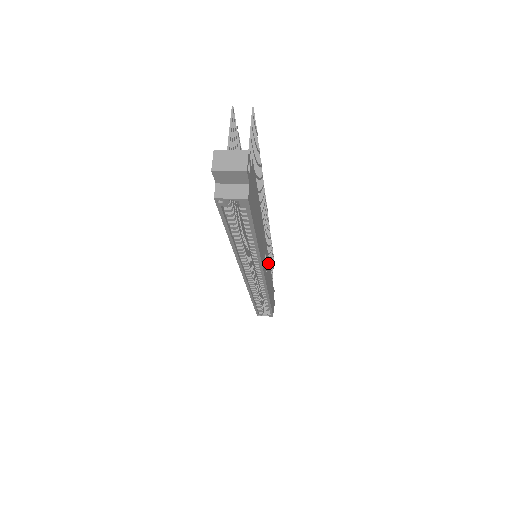
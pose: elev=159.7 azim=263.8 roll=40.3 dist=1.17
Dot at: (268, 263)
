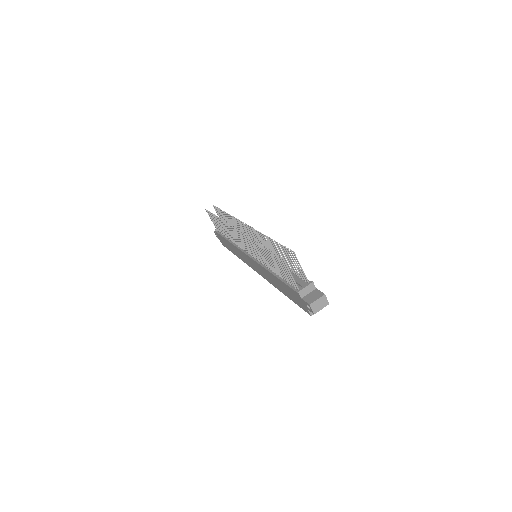
Dot at: occluded
